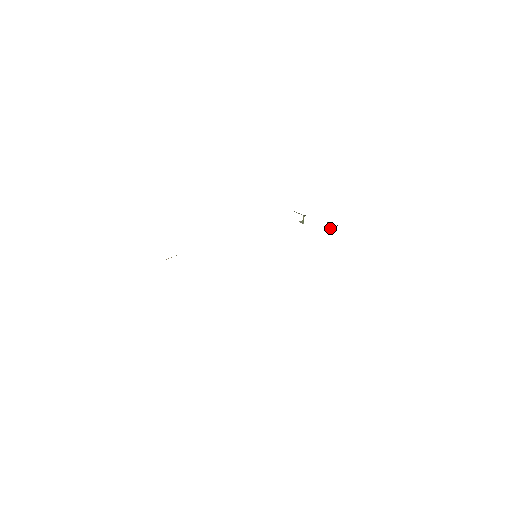
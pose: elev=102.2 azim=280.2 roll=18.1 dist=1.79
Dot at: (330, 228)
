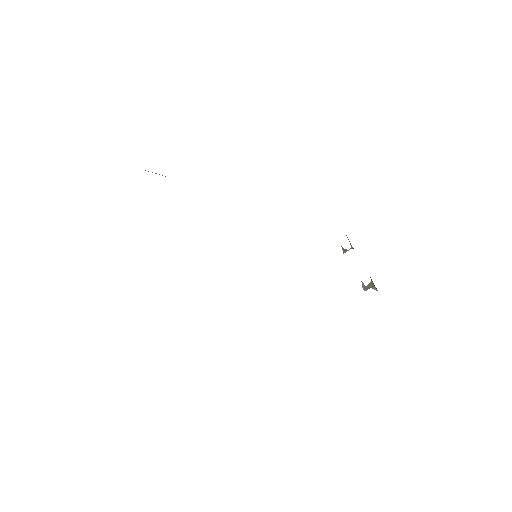
Dot at: (368, 286)
